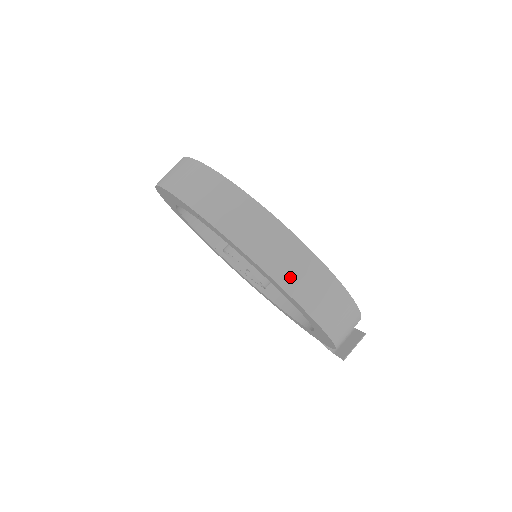
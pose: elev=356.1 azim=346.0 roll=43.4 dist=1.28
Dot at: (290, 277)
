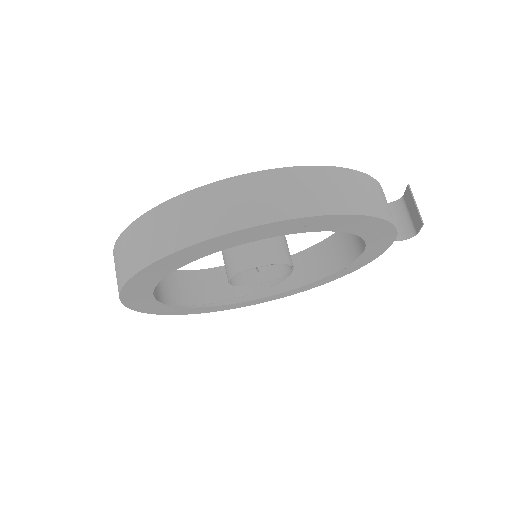
Dot at: (234, 216)
